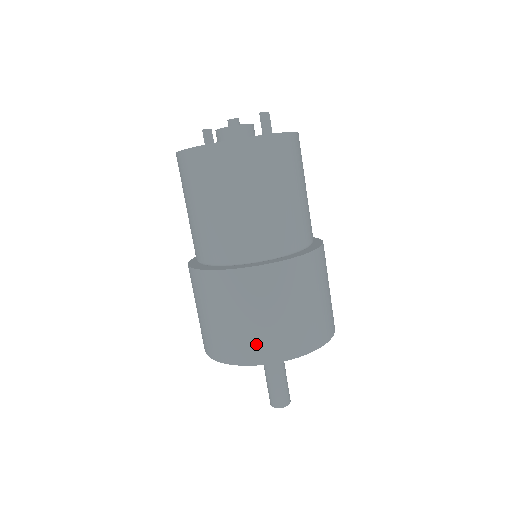
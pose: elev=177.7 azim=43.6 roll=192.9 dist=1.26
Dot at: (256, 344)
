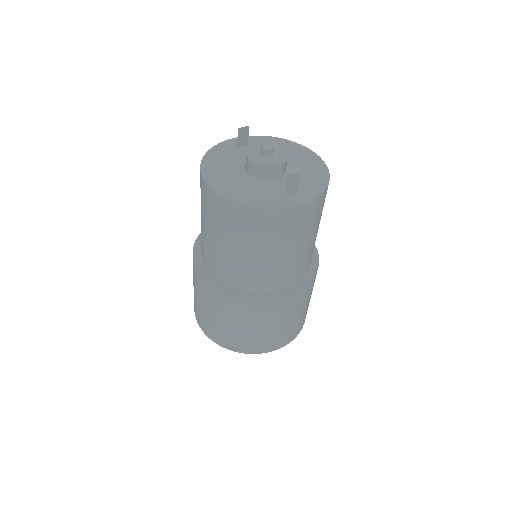
Dot at: (228, 338)
